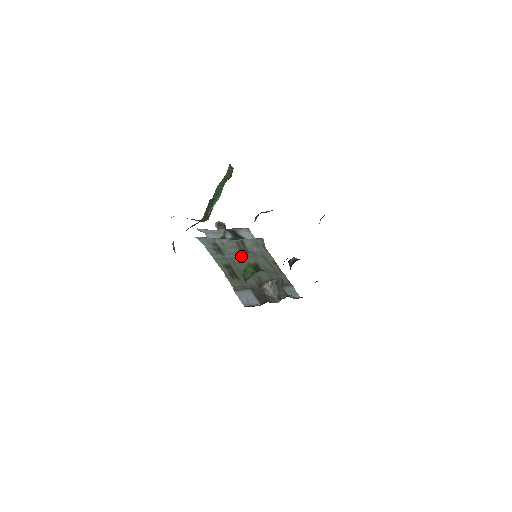
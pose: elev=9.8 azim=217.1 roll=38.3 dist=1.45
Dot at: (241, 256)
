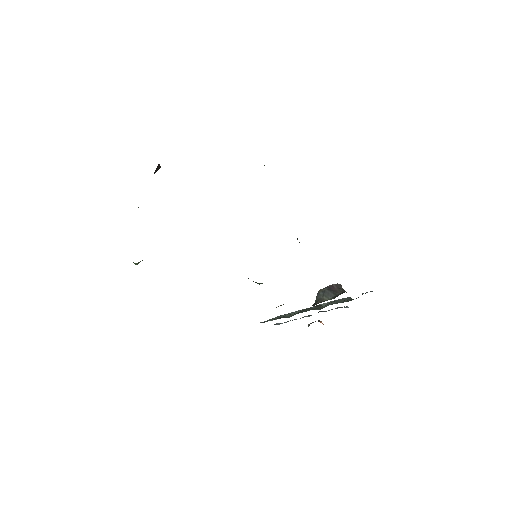
Dot at: (307, 309)
